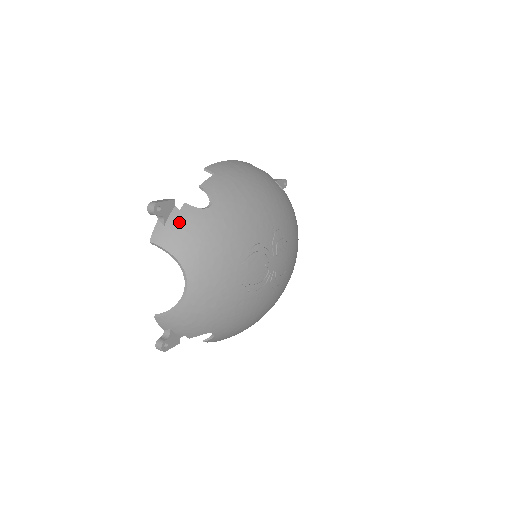
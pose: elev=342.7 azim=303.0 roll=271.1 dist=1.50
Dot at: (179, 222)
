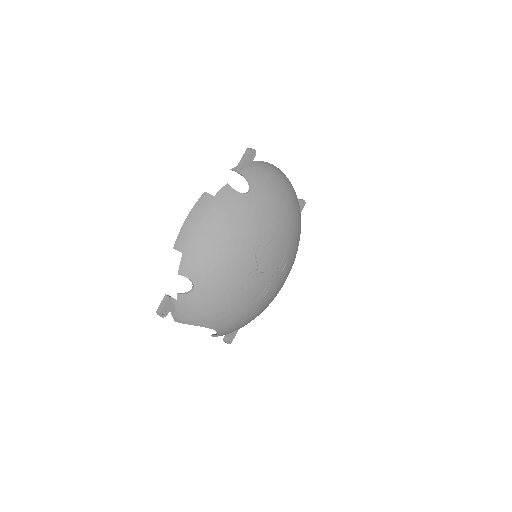
Dot at: (182, 308)
